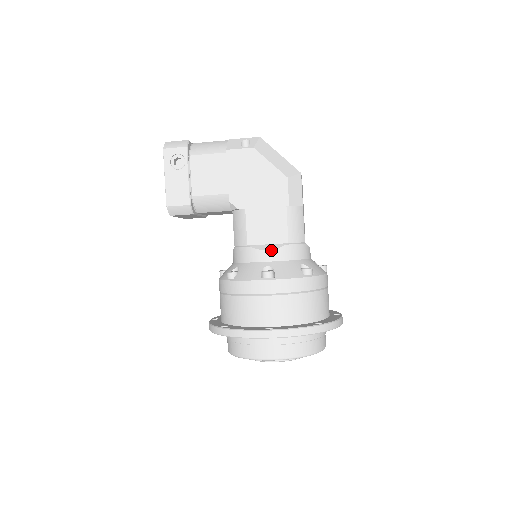
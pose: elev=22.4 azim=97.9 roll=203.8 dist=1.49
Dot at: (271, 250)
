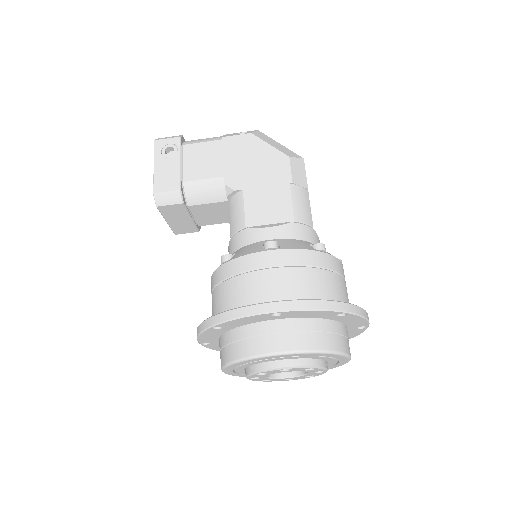
Dot at: (274, 227)
